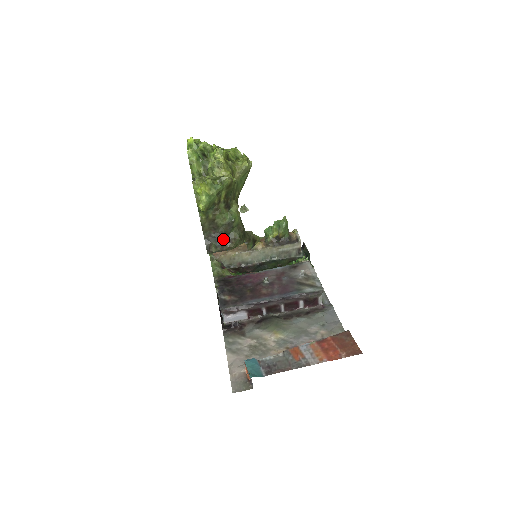
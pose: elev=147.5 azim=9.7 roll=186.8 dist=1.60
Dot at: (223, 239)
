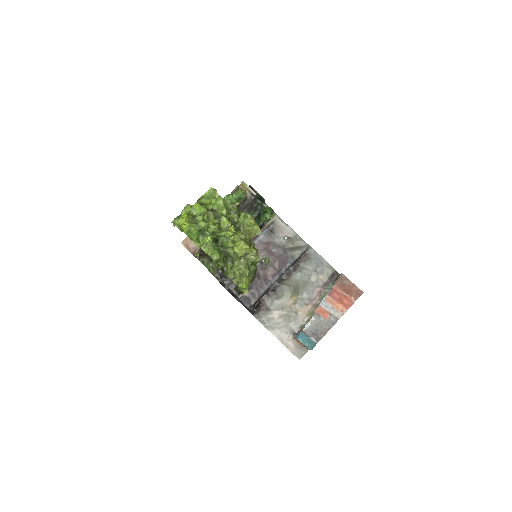
Dot at: occluded
